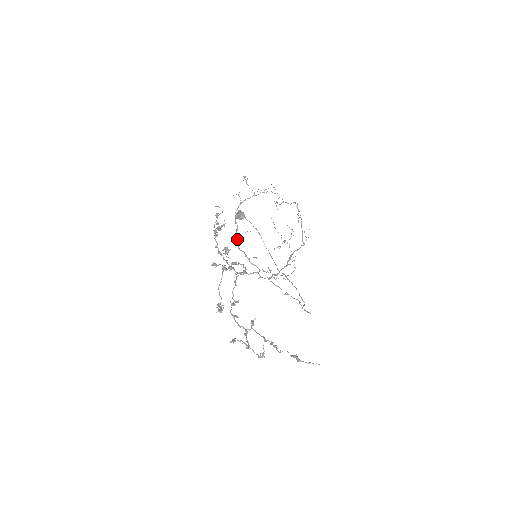
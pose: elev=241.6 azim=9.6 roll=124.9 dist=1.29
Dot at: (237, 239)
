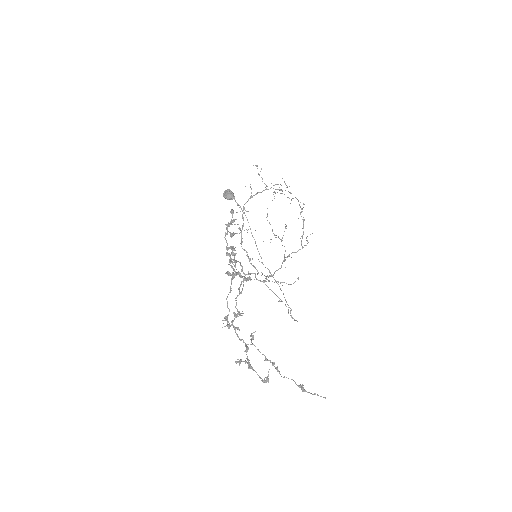
Dot at: occluded
